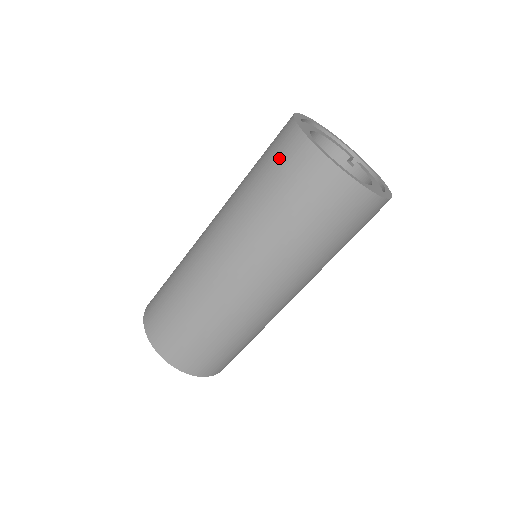
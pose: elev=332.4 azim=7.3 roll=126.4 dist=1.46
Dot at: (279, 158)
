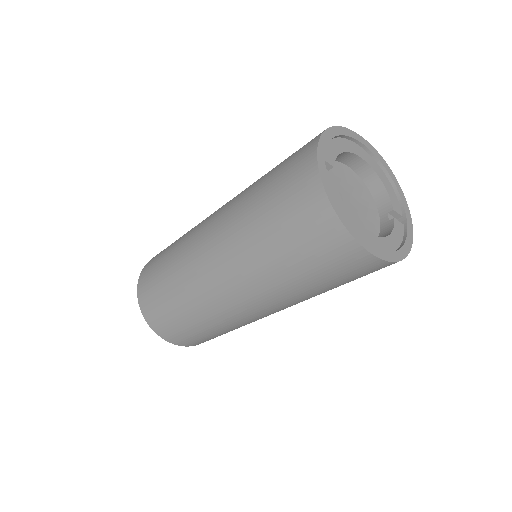
Dot at: (294, 154)
